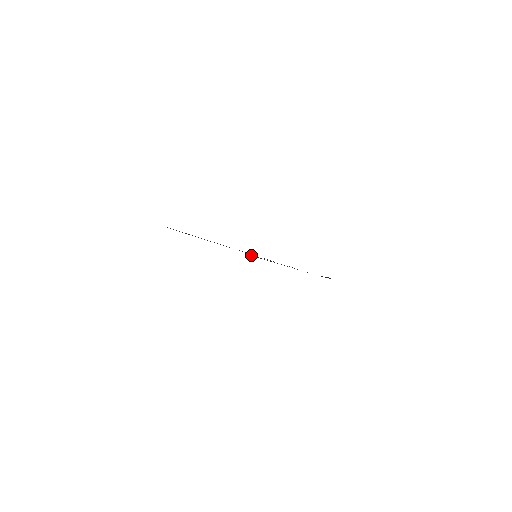
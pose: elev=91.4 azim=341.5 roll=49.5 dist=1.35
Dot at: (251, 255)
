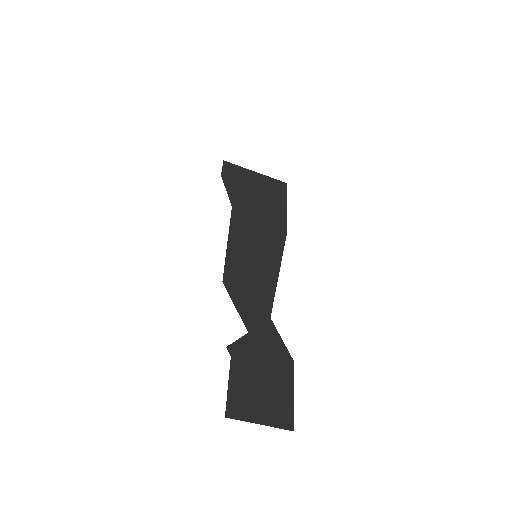
Dot at: (278, 237)
